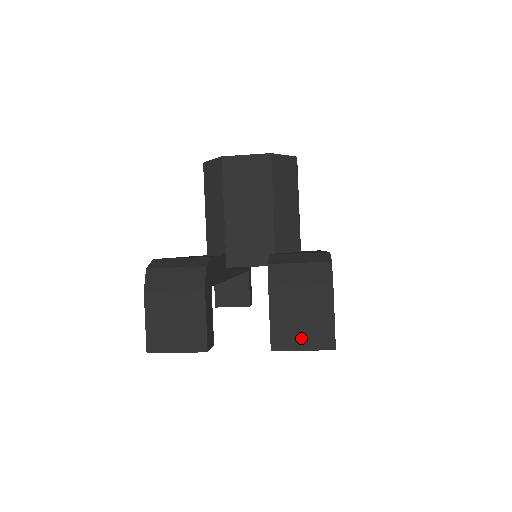
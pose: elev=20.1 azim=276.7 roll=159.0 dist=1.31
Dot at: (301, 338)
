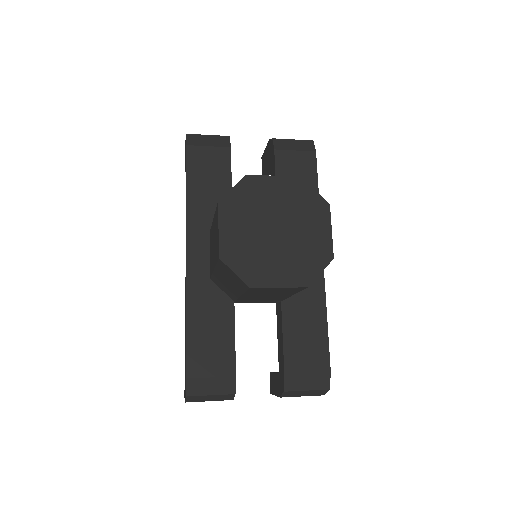
Dot at: occluded
